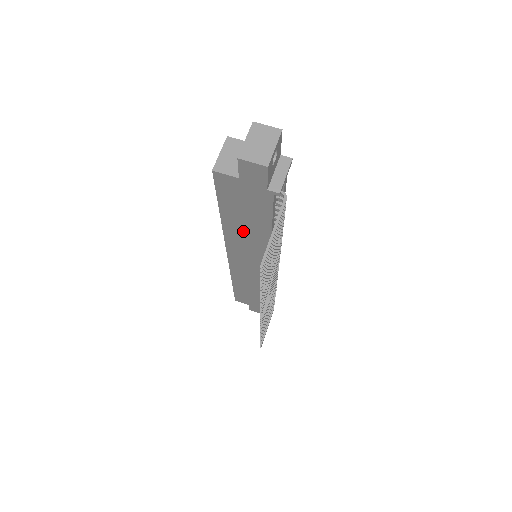
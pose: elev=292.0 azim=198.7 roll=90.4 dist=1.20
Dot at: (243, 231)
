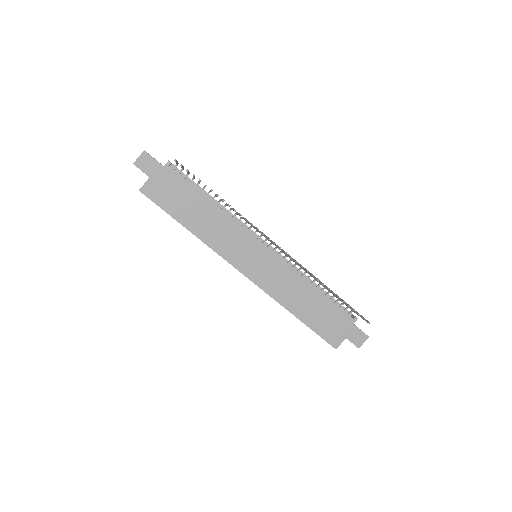
Dot at: (206, 224)
